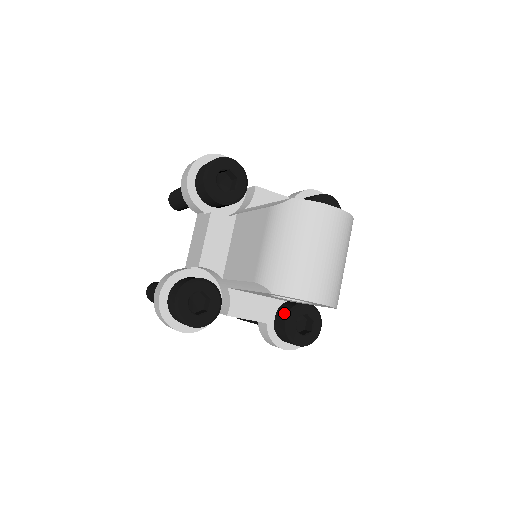
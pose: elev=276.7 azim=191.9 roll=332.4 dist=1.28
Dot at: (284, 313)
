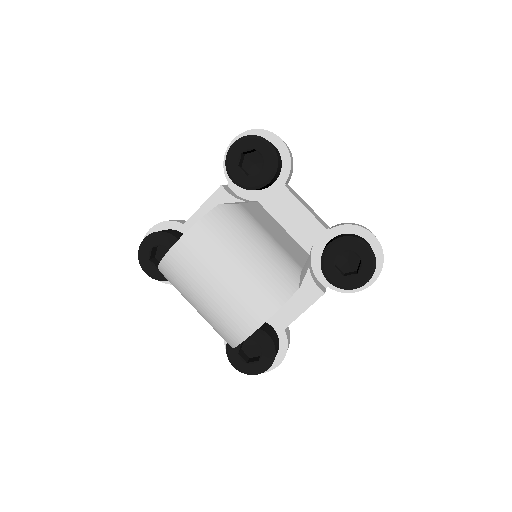
Dot at: (323, 273)
